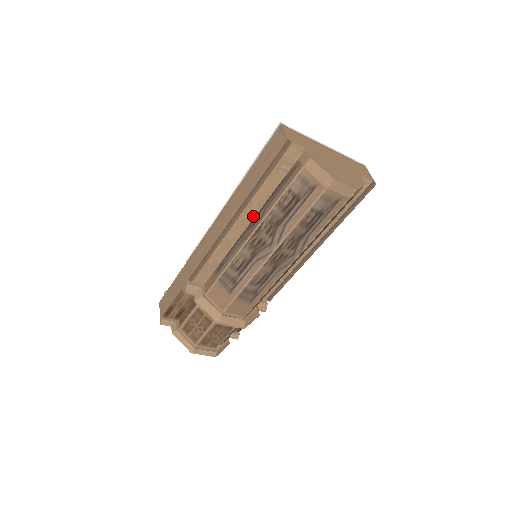
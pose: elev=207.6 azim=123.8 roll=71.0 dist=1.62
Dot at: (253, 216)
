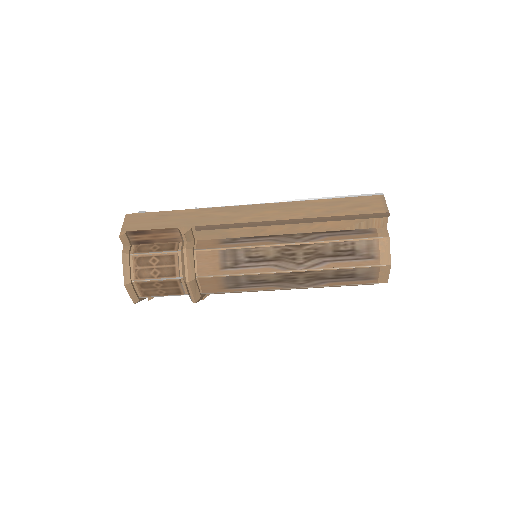
Dot at: (301, 231)
